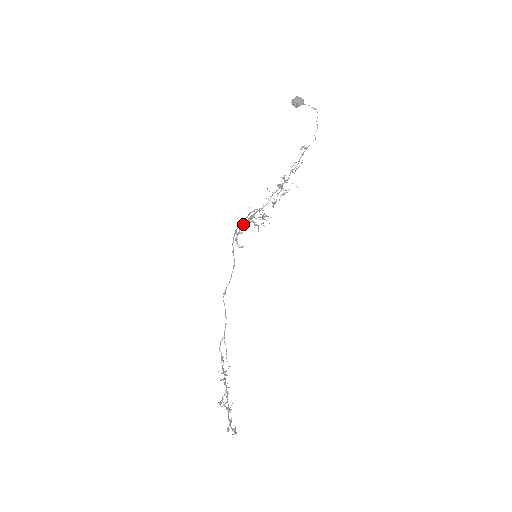
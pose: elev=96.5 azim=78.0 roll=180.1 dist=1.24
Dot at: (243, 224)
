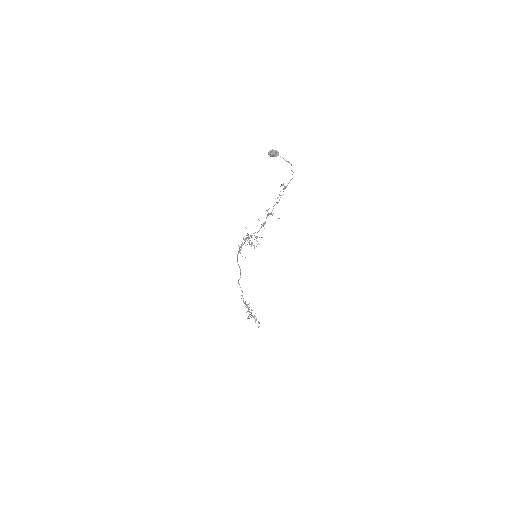
Dot at: (243, 238)
